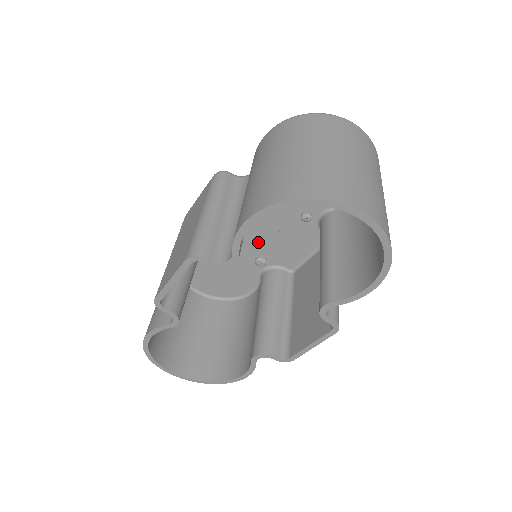
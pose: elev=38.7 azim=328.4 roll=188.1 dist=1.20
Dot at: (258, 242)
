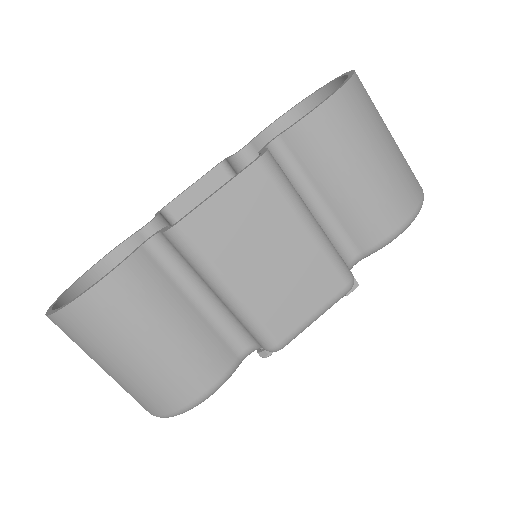
Dot at: occluded
